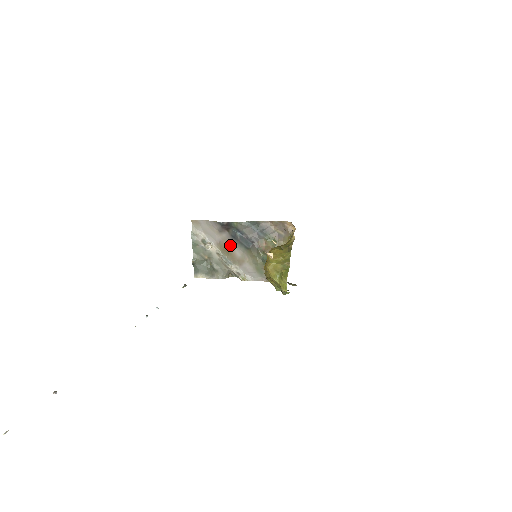
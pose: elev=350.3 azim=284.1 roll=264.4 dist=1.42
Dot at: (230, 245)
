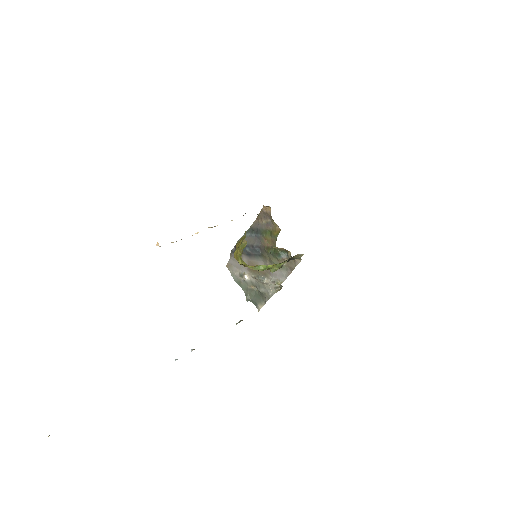
Dot at: (253, 263)
